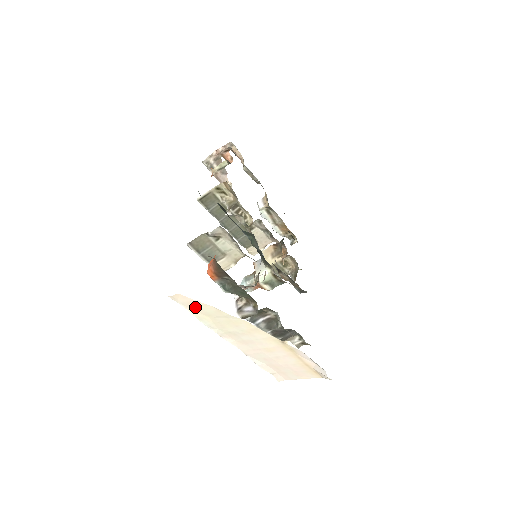
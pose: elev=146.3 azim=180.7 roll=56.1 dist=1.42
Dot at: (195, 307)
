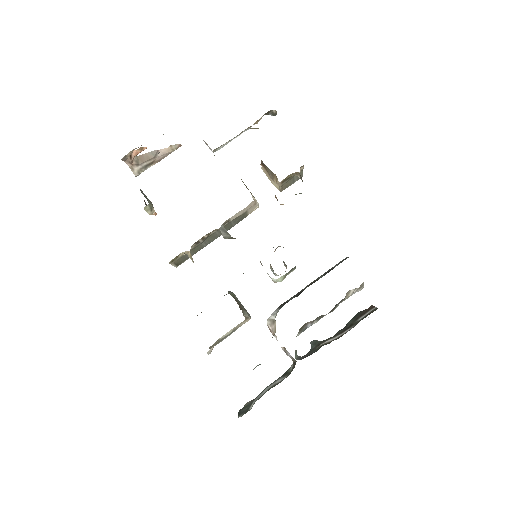
Dot at: occluded
